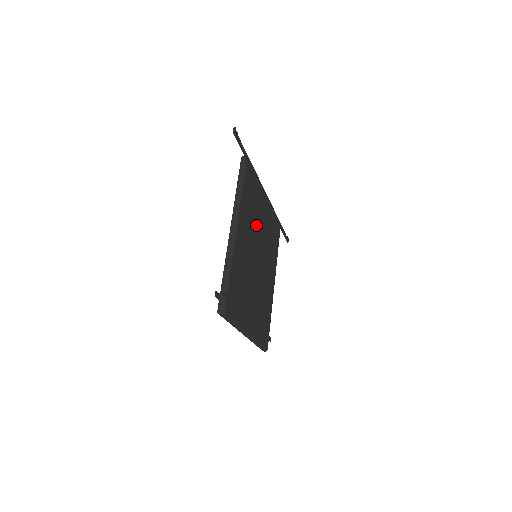
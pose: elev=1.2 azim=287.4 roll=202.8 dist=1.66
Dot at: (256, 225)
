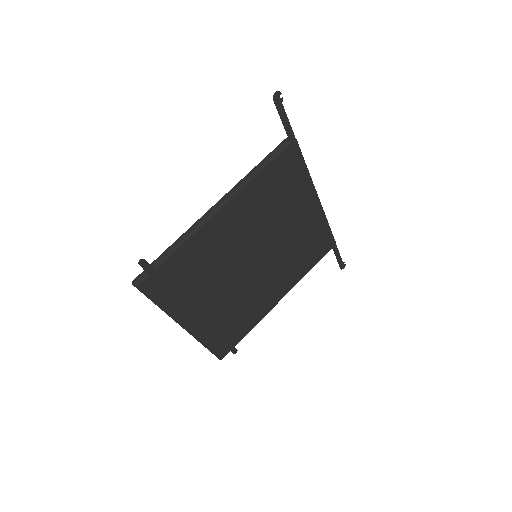
Dot at: (271, 222)
